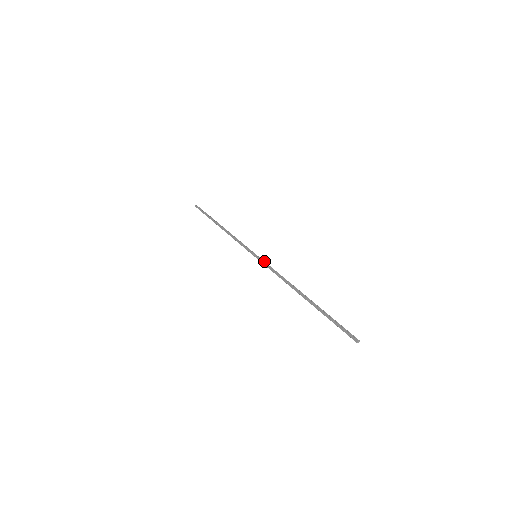
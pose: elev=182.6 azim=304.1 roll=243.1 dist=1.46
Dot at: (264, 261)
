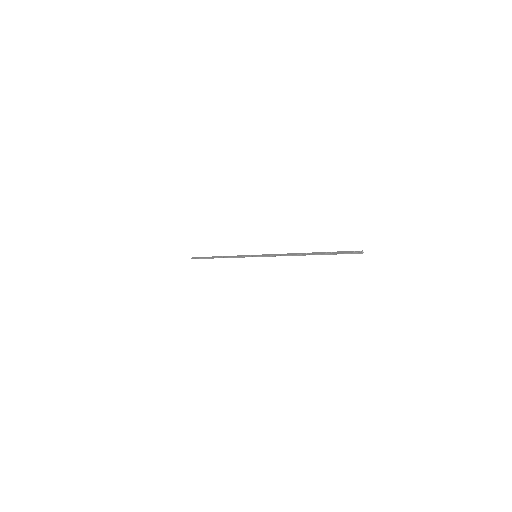
Dot at: (265, 255)
